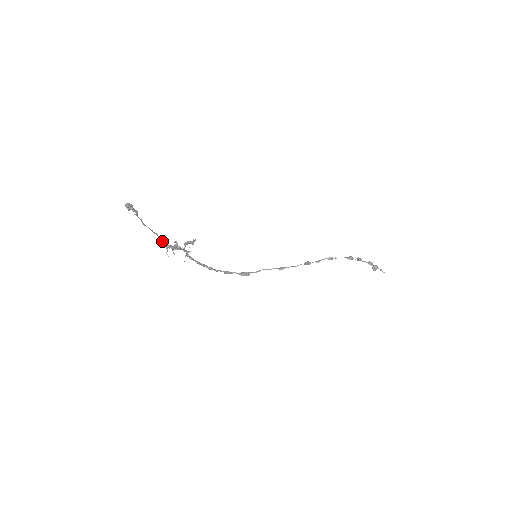
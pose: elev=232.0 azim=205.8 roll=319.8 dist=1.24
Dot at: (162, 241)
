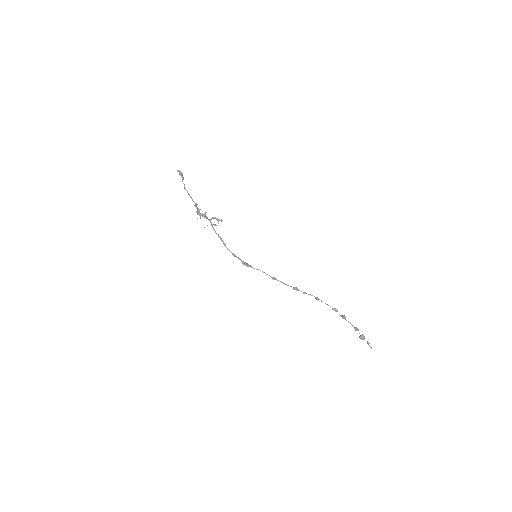
Dot at: (195, 205)
